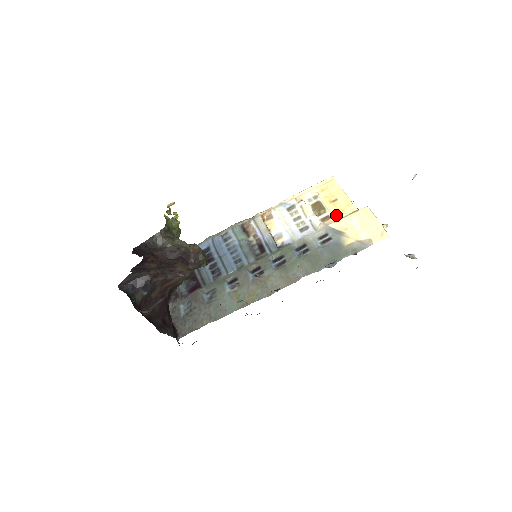
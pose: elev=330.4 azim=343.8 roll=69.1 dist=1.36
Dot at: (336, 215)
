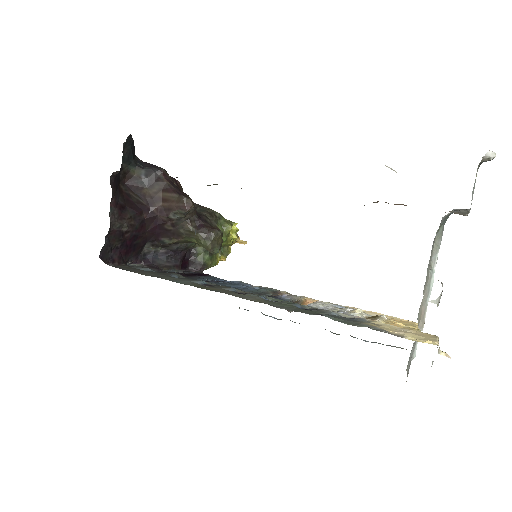
Dot at: occluded
